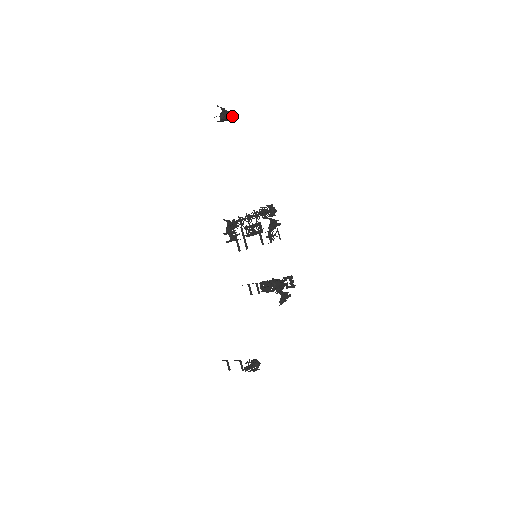
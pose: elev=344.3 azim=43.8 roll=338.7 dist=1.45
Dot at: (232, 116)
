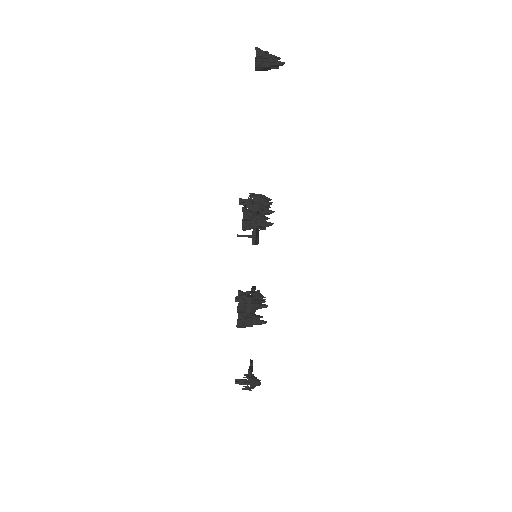
Dot at: (280, 63)
